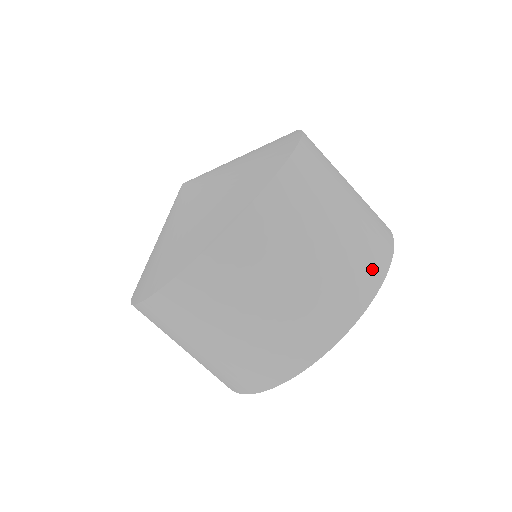
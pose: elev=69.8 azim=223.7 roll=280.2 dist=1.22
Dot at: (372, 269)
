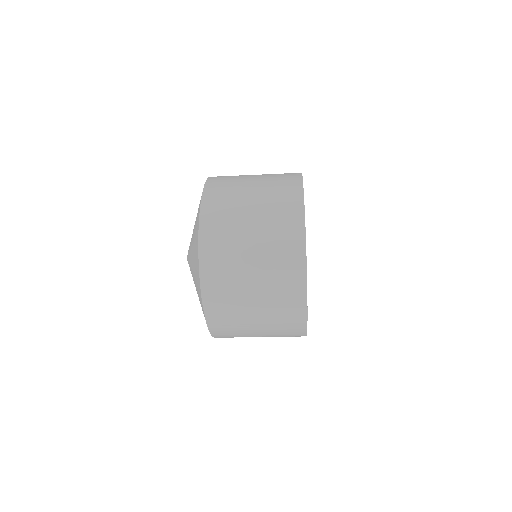
Dot at: (295, 336)
